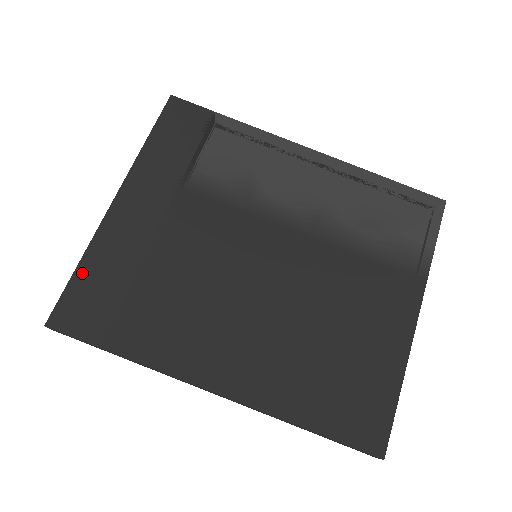
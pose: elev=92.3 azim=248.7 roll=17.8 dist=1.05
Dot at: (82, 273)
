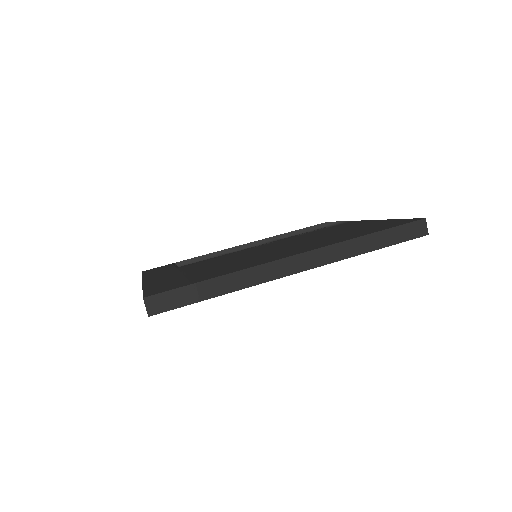
Dot at: (149, 288)
